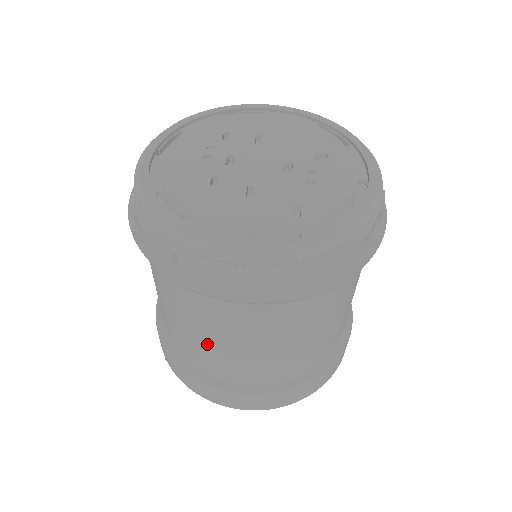
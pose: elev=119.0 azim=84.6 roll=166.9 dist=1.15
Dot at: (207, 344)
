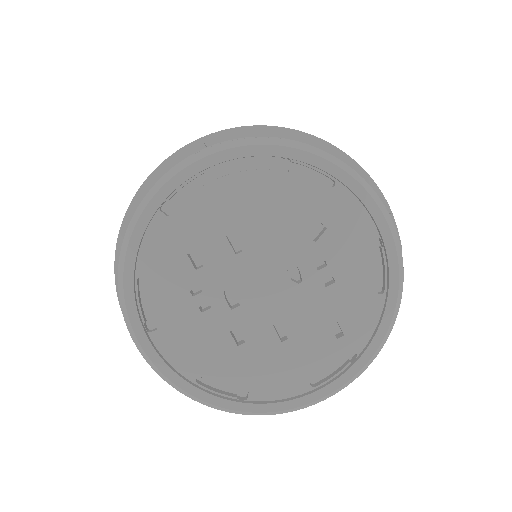
Dot at: occluded
